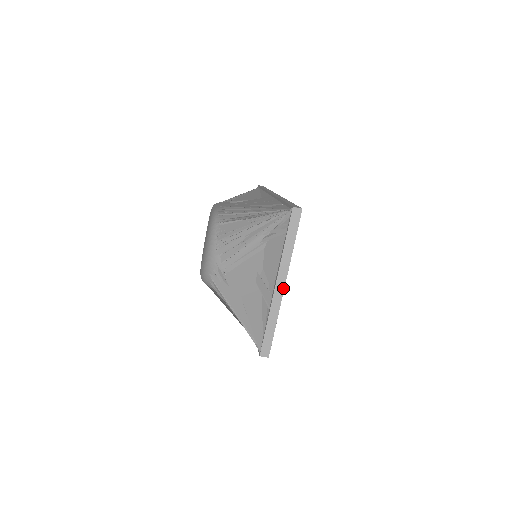
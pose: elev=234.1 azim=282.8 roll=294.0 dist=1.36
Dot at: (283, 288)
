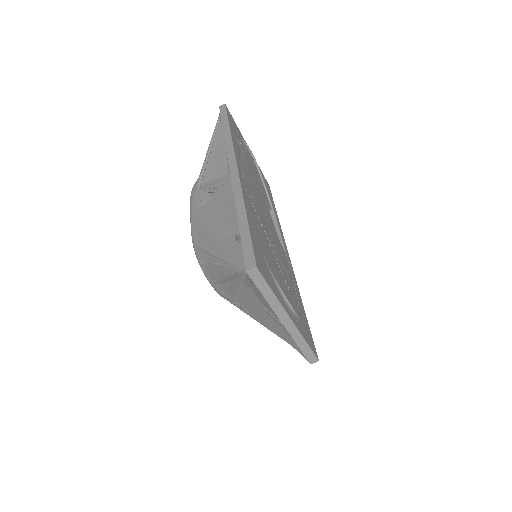
Dot at: (291, 322)
